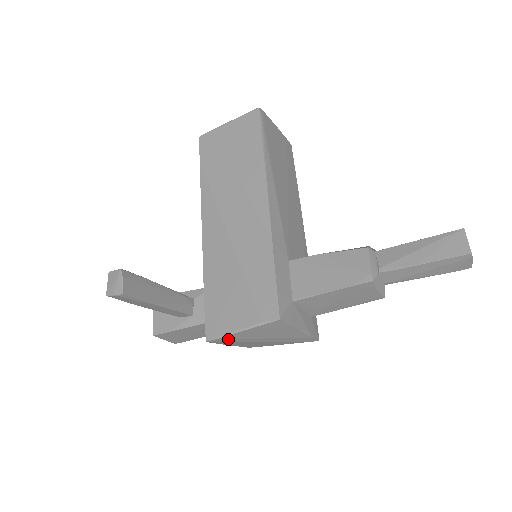
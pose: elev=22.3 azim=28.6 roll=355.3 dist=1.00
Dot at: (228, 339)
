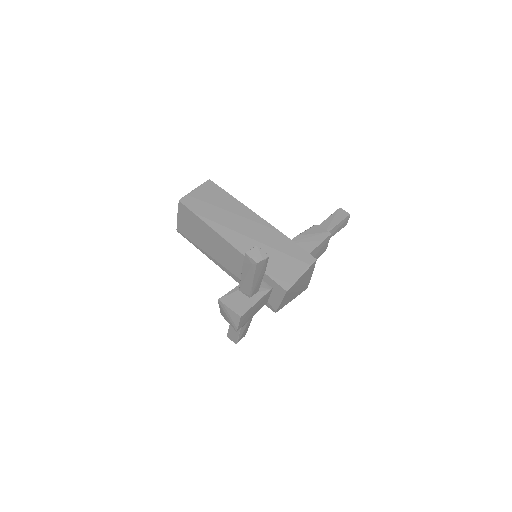
Dot at: (293, 287)
